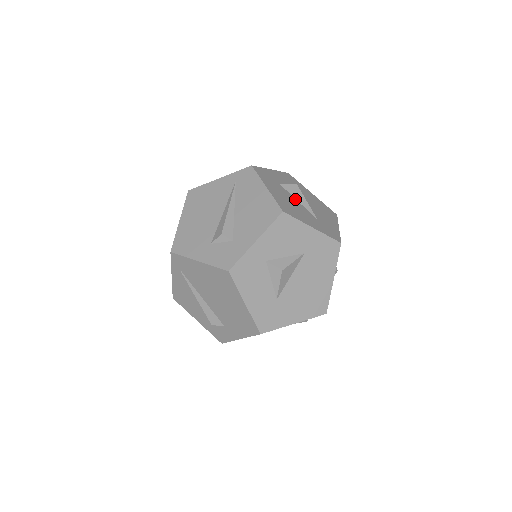
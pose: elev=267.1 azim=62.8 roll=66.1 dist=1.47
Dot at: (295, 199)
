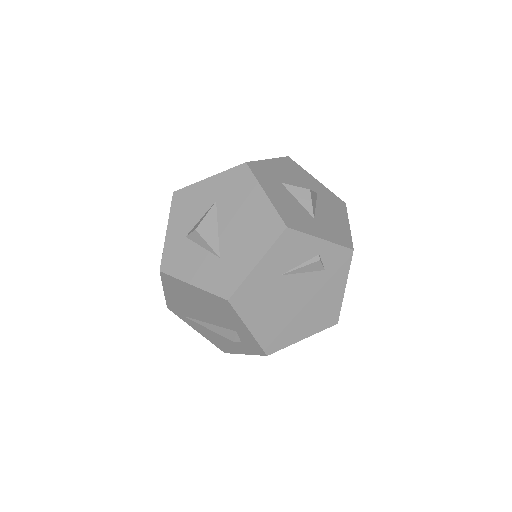
Dot at: occluded
